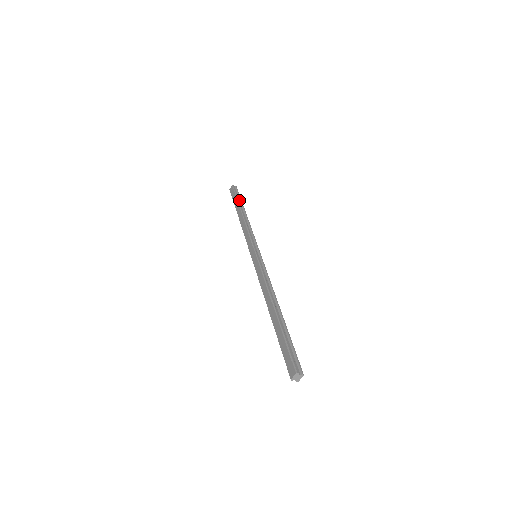
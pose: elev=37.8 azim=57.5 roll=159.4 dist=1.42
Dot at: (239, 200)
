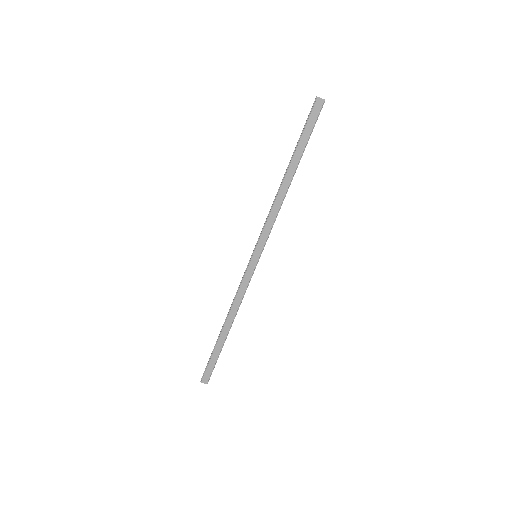
Dot at: (307, 143)
